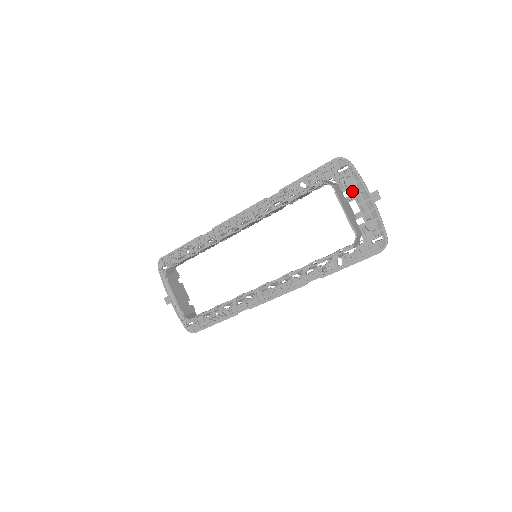
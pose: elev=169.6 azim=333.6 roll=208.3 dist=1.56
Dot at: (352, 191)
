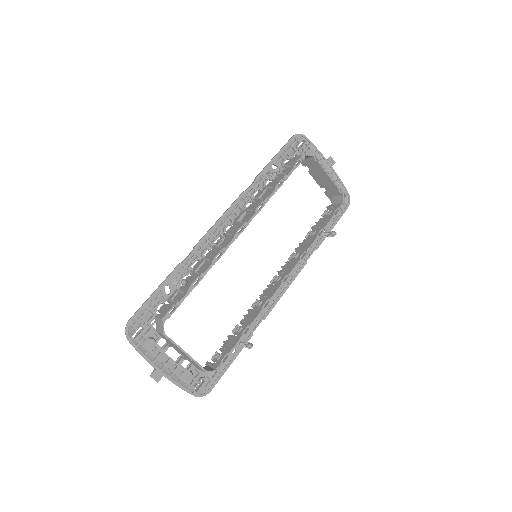
Dot at: occluded
